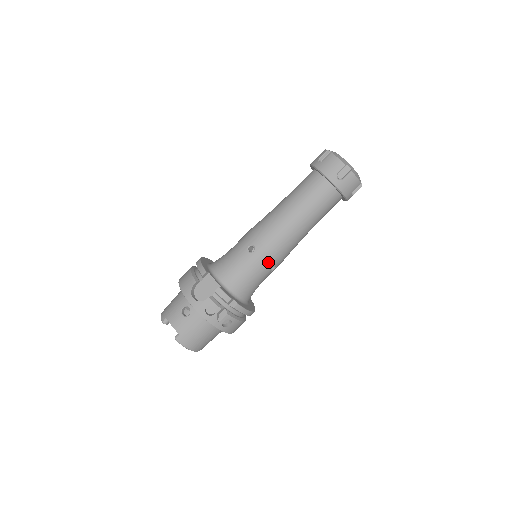
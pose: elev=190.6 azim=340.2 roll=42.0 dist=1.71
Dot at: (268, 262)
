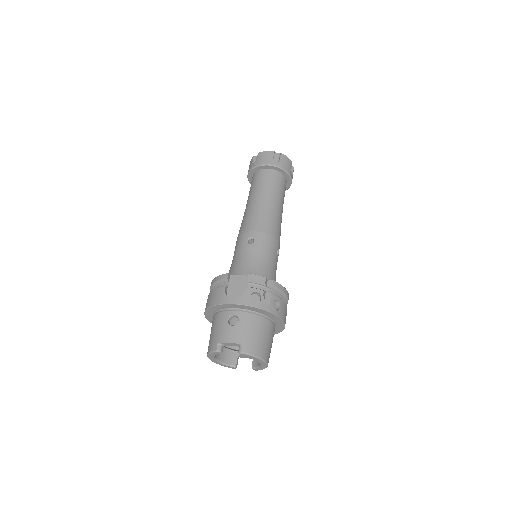
Dot at: (271, 244)
